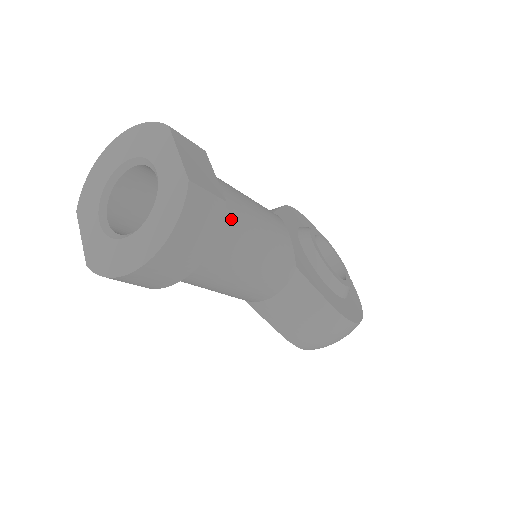
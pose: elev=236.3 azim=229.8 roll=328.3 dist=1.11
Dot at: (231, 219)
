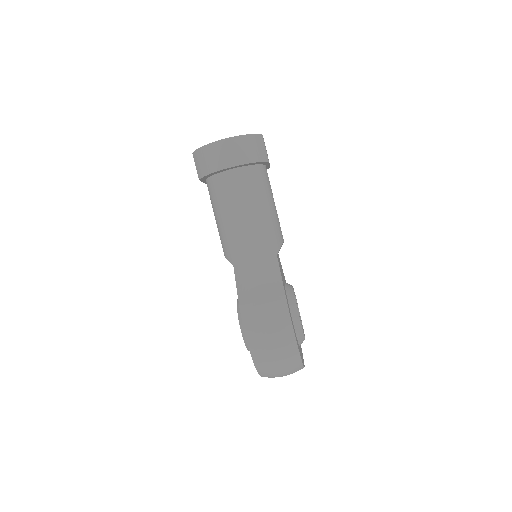
Dot at: (264, 180)
